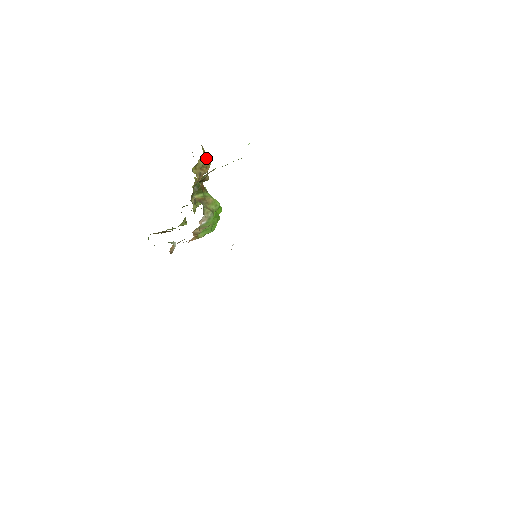
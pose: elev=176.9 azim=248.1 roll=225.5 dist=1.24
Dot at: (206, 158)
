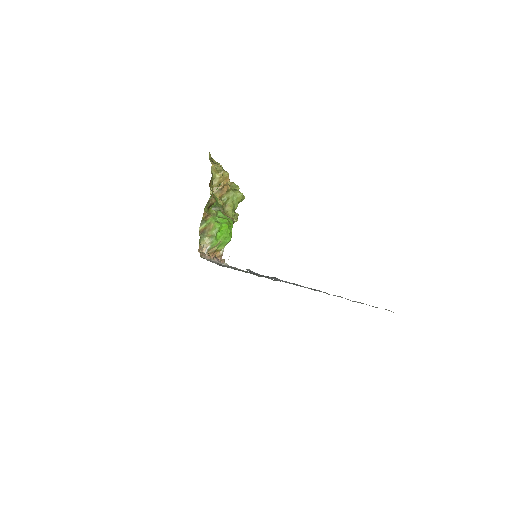
Dot at: (218, 176)
